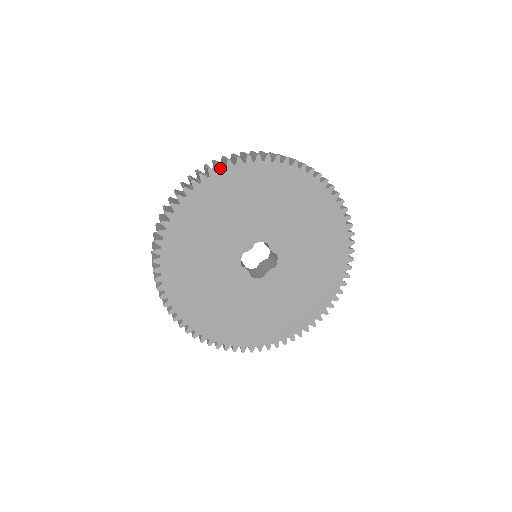
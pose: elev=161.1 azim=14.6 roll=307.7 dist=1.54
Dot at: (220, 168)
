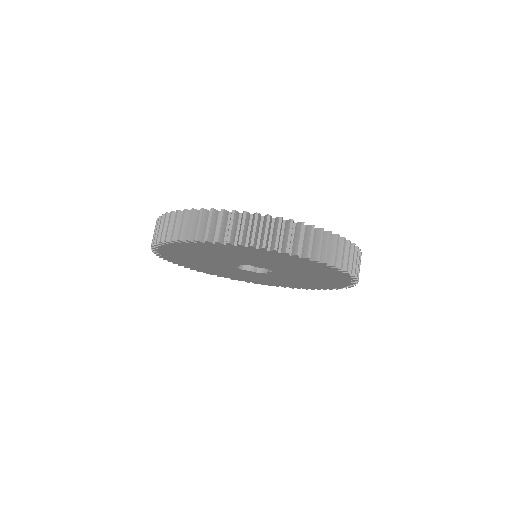
Dot at: (160, 244)
